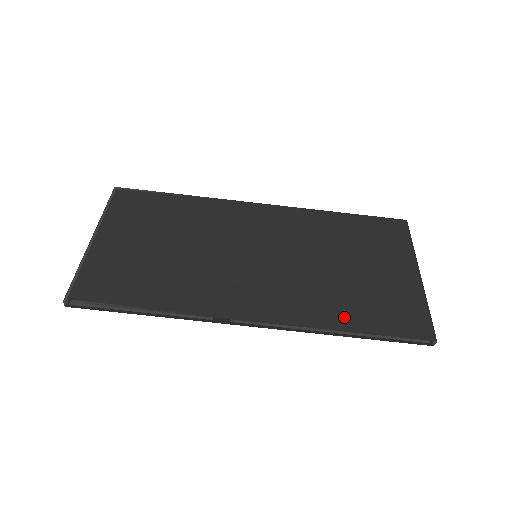
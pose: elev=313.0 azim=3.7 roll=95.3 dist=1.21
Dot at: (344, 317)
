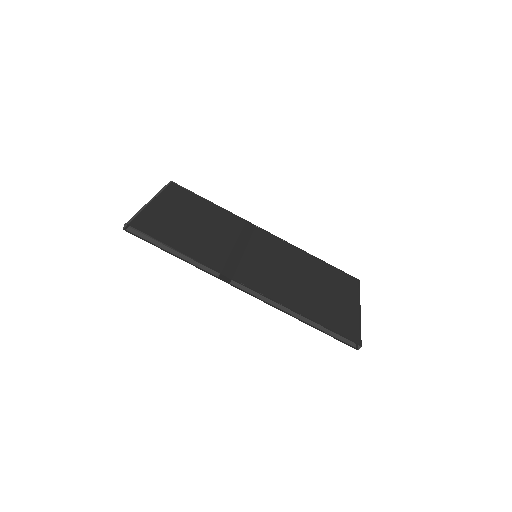
Dot at: (305, 310)
